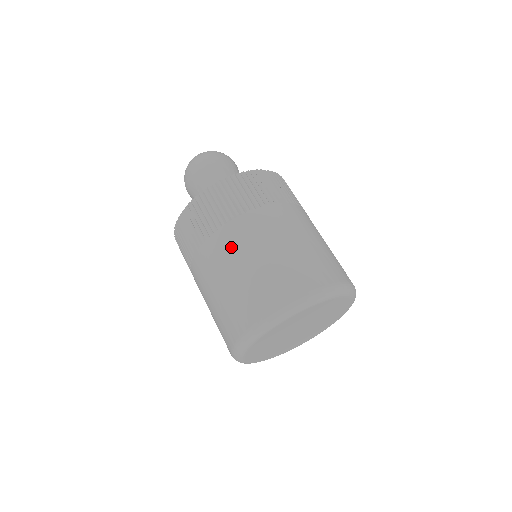
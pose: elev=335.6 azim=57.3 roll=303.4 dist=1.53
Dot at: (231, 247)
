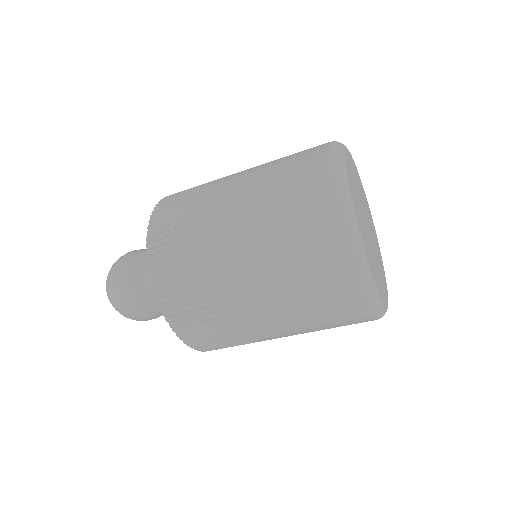
Dot at: (233, 249)
